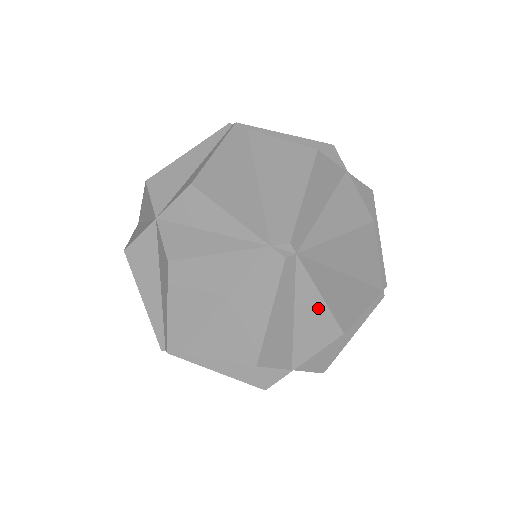
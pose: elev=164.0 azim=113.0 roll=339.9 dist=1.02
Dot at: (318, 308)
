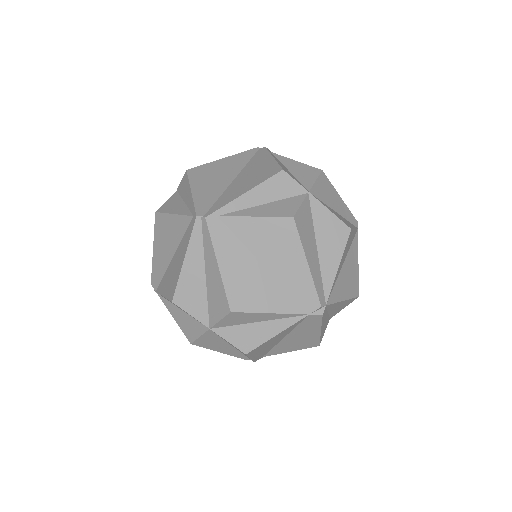
Dot at: (342, 303)
